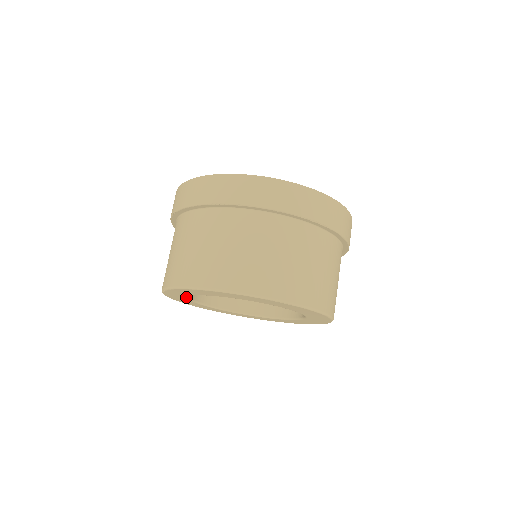
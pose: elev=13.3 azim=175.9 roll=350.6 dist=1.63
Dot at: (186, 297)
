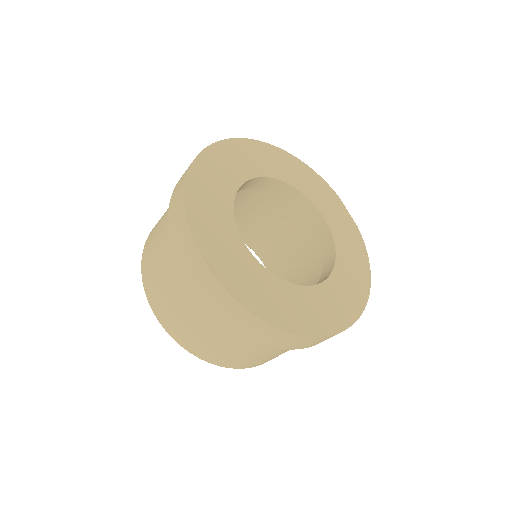
Dot at: occluded
